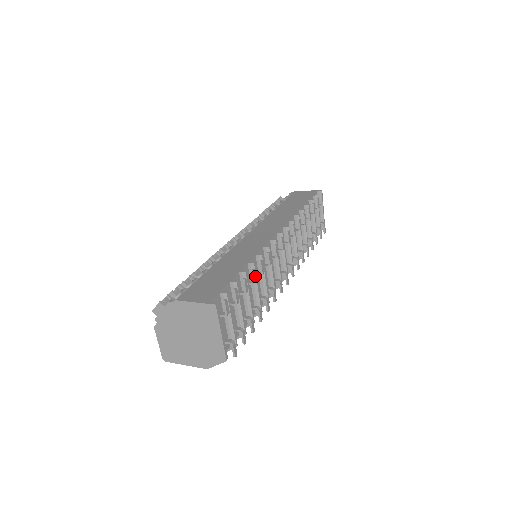
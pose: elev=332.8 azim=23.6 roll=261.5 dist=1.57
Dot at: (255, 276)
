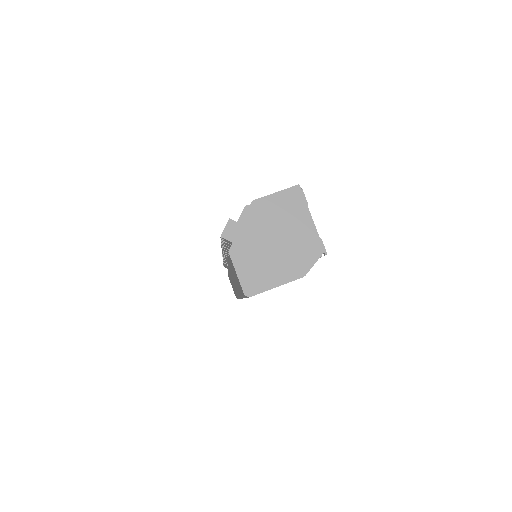
Dot at: occluded
